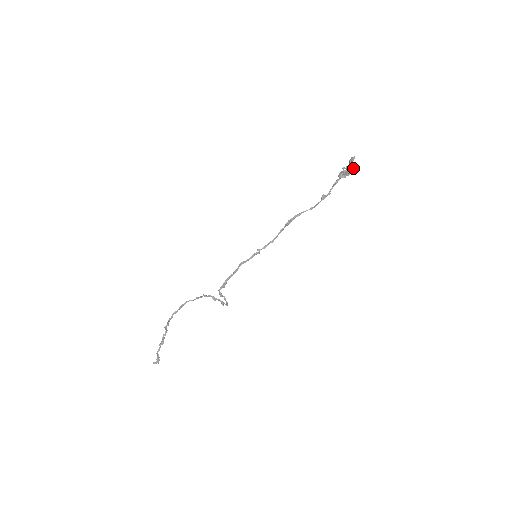
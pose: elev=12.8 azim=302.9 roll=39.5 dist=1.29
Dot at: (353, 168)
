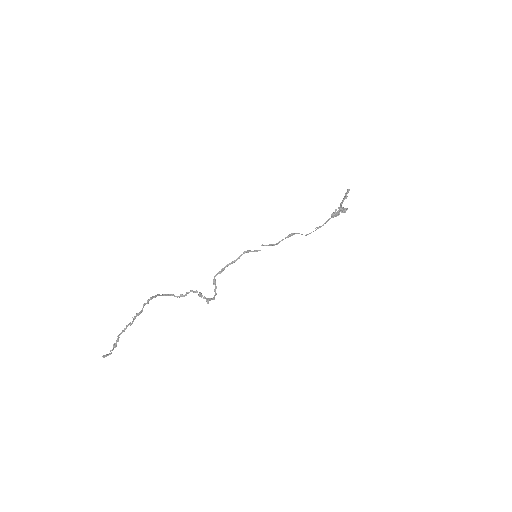
Dot at: (343, 209)
